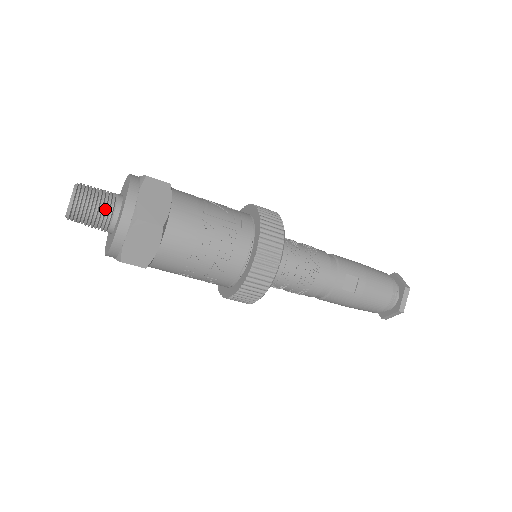
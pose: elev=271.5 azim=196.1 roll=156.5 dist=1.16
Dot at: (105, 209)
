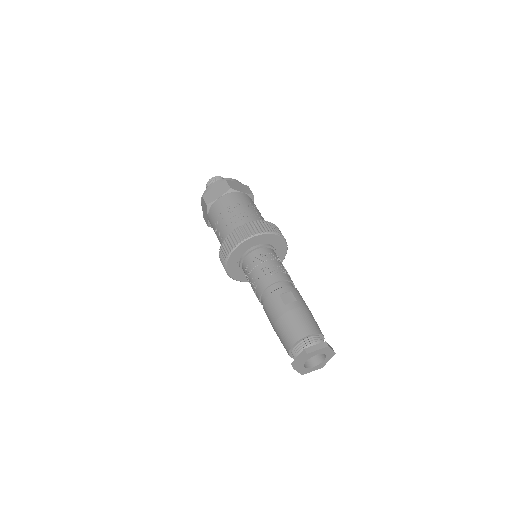
Dot at: occluded
